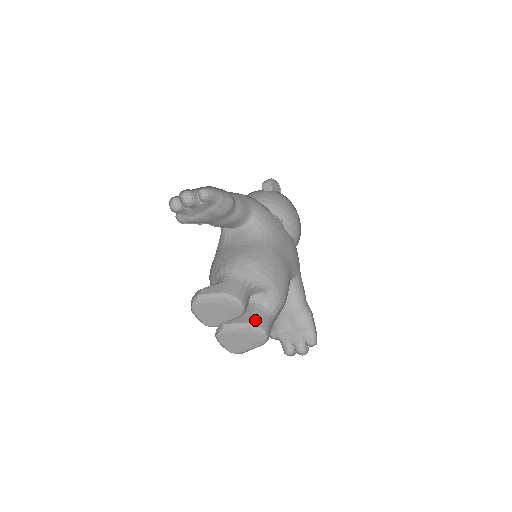
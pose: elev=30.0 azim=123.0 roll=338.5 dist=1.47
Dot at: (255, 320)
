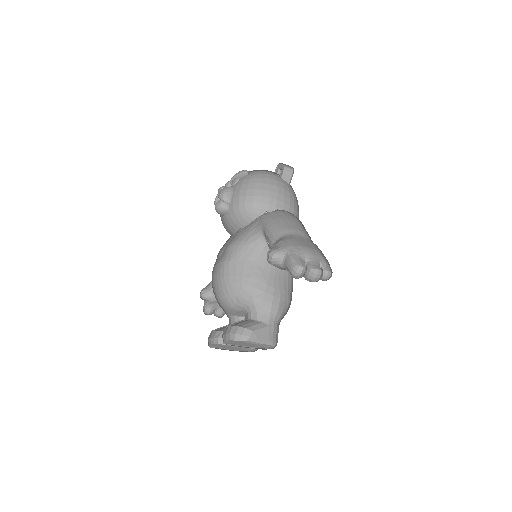
Dot at: occluded
